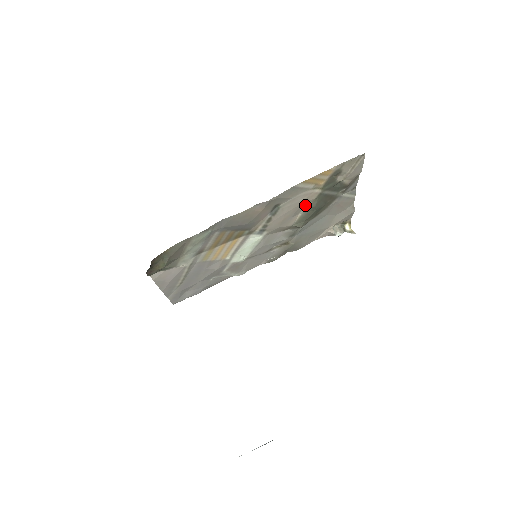
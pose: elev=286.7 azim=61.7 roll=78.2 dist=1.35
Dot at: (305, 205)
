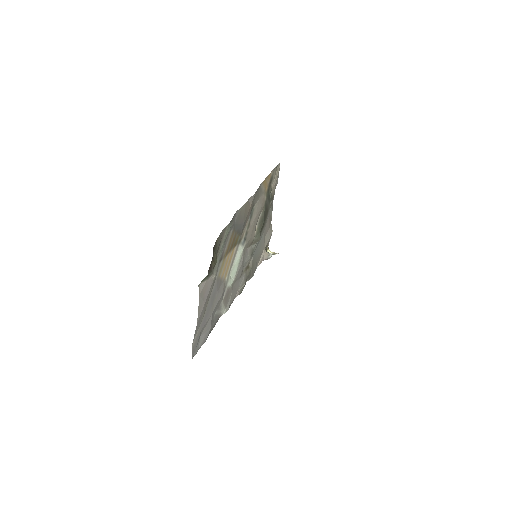
Dot at: (260, 213)
